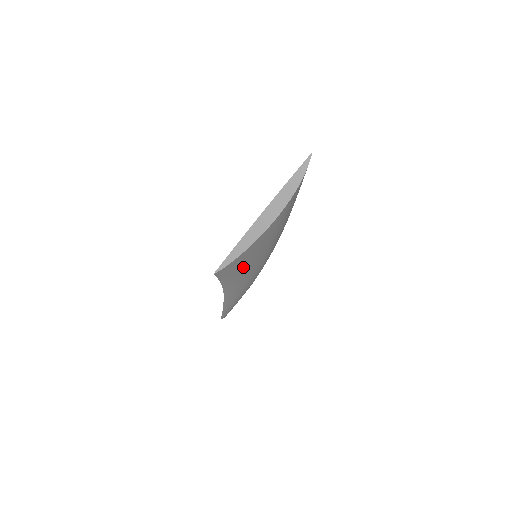
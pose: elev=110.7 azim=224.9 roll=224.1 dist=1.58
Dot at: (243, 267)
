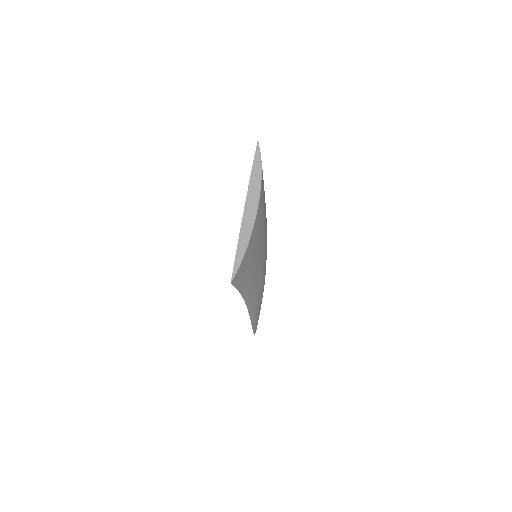
Dot at: (251, 268)
